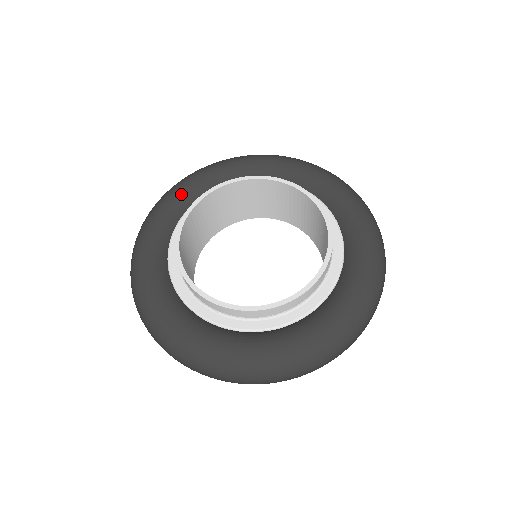
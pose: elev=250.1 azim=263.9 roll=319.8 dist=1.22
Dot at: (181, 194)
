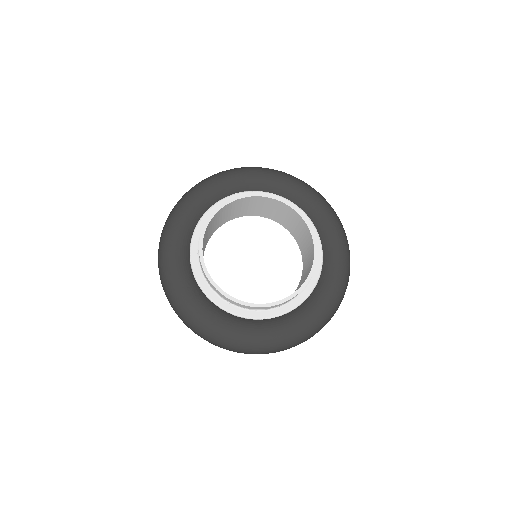
Dot at: (178, 258)
